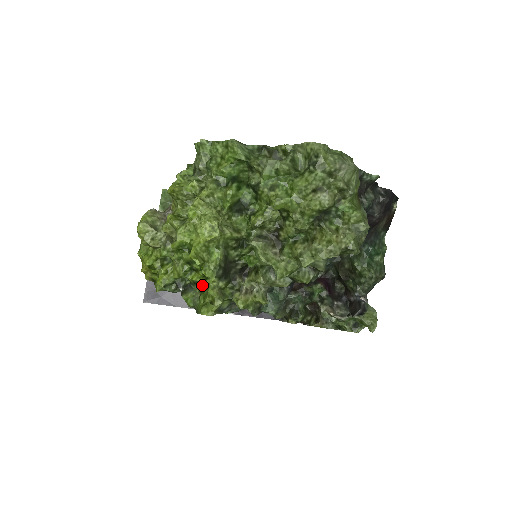
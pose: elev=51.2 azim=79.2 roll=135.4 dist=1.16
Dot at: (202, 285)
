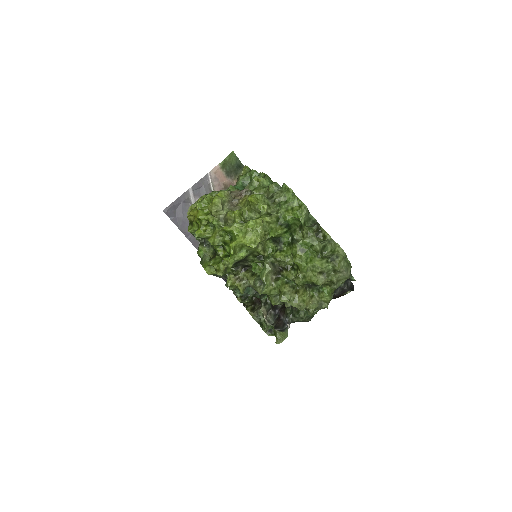
Dot at: occluded
